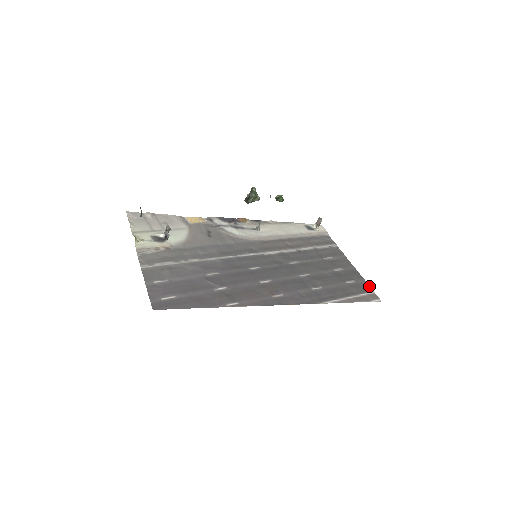
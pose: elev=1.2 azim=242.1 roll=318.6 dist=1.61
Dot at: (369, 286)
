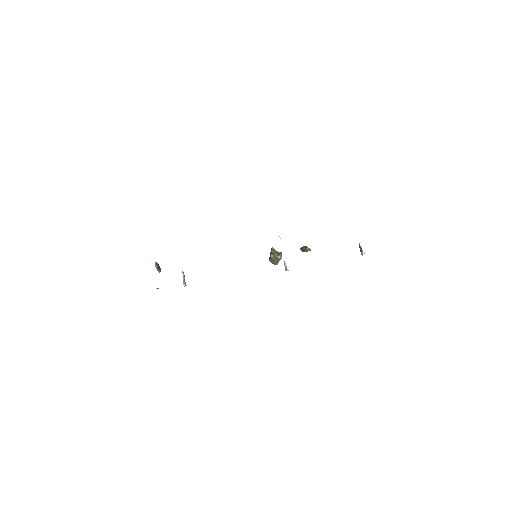
Dot at: occluded
